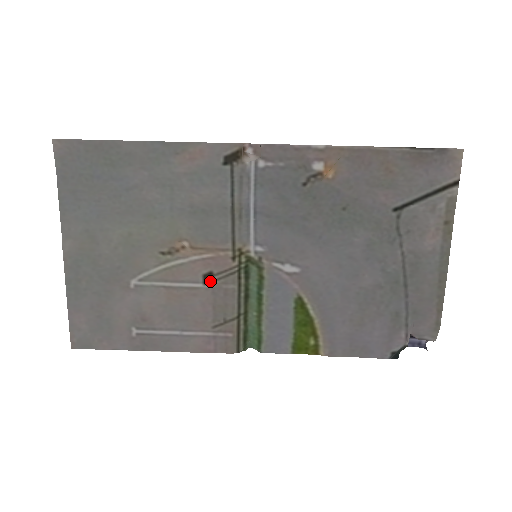
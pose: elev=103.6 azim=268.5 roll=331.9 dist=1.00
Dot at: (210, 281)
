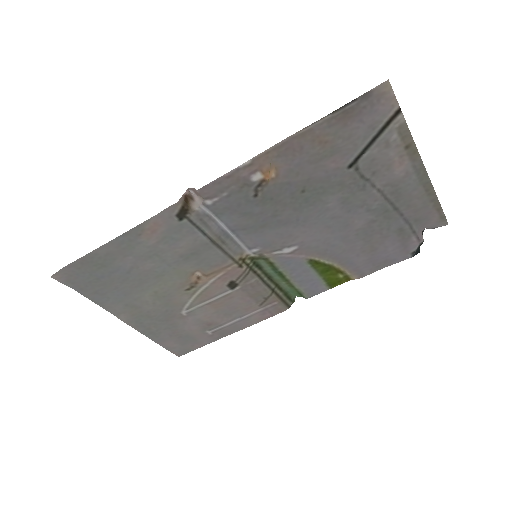
Dot at: (235, 286)
